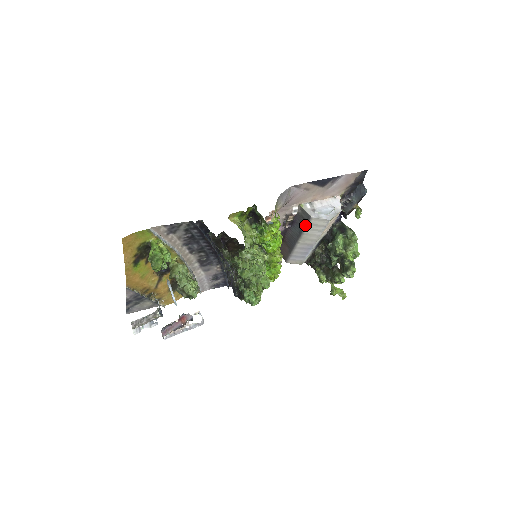
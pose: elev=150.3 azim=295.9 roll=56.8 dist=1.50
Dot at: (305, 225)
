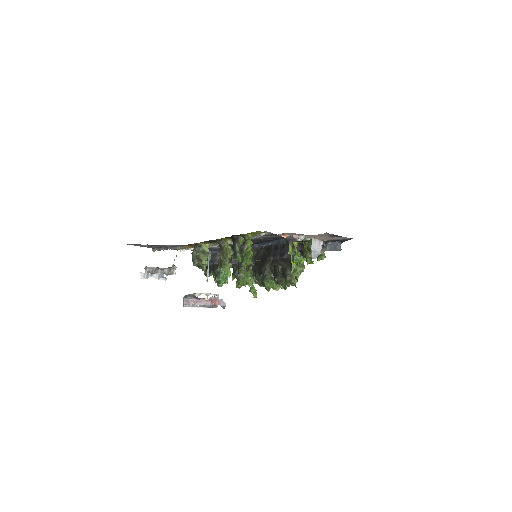
Dot at: occluded
